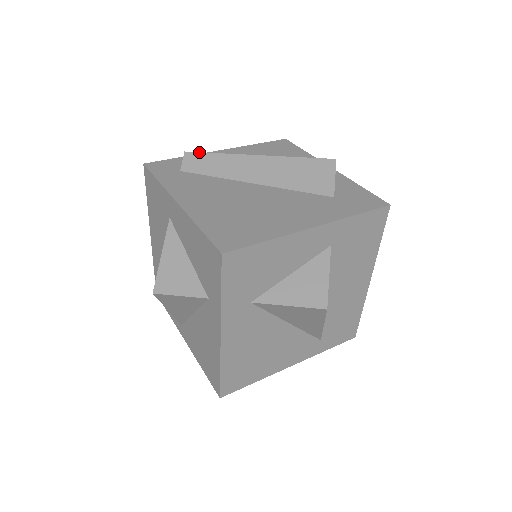
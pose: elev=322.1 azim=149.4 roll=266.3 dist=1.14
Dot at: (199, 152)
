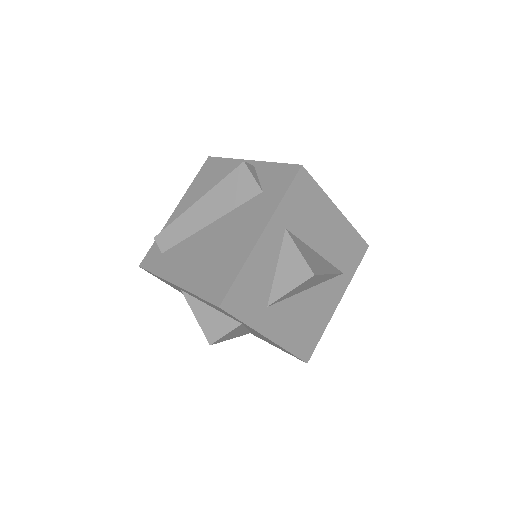
Dot at: (162, 231)
